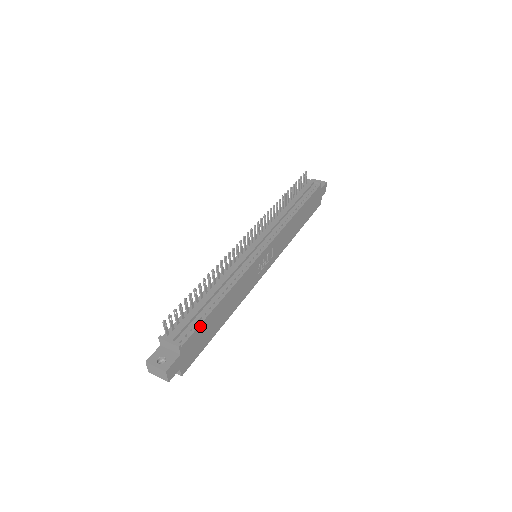
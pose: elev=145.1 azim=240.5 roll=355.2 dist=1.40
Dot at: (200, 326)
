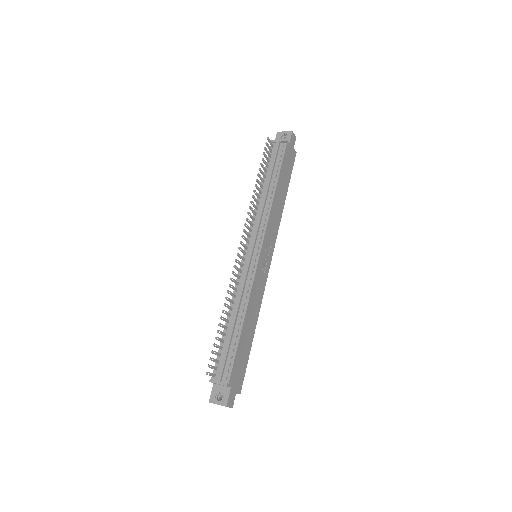
Dot at: (235, 357)
